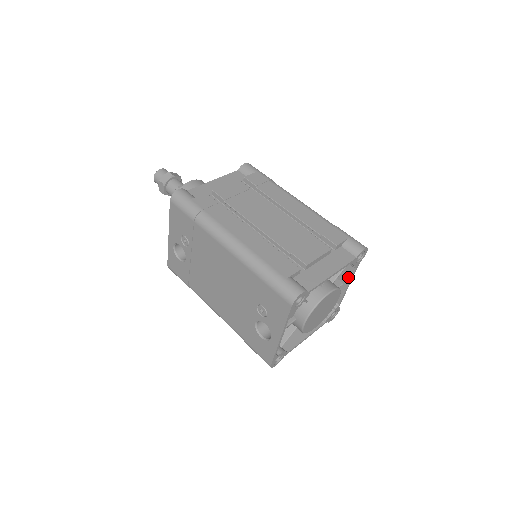
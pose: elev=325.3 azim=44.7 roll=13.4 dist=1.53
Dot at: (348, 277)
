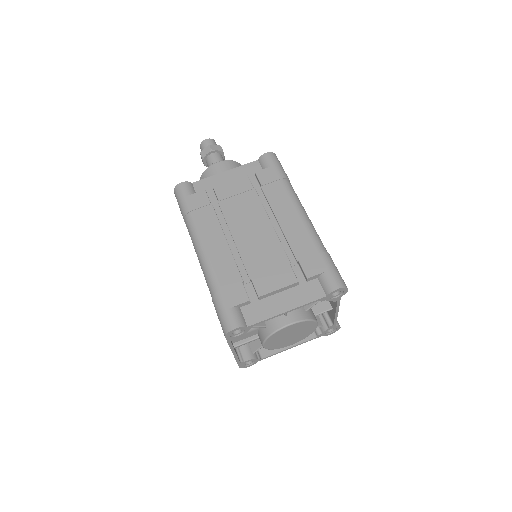
Dot at: (334, 305)
